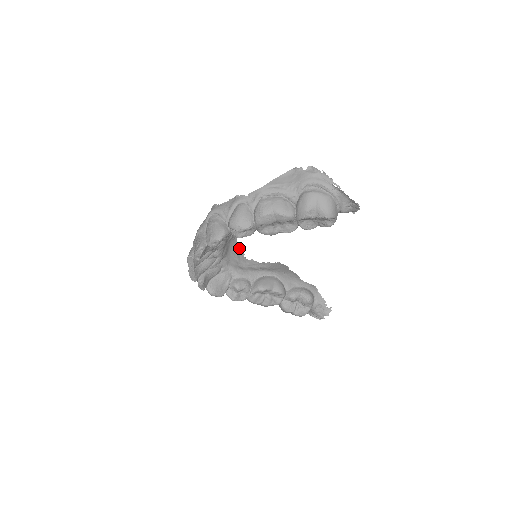
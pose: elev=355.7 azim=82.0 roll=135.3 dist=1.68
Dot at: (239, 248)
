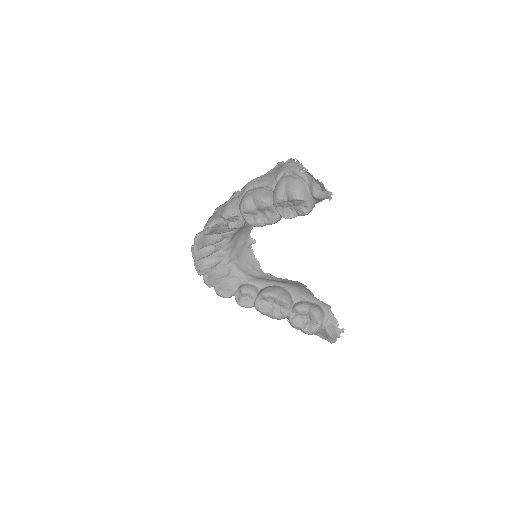
Dot at: (256, 259)
